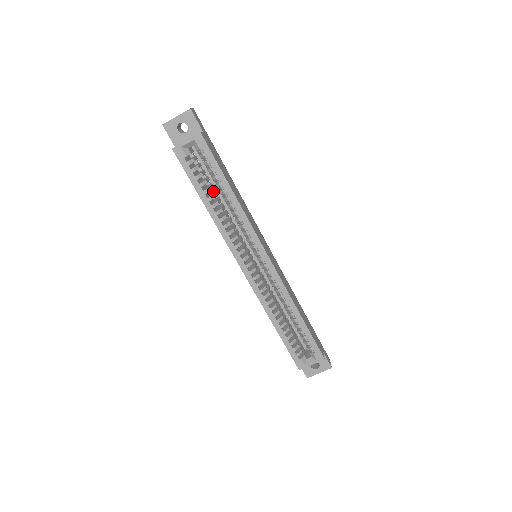
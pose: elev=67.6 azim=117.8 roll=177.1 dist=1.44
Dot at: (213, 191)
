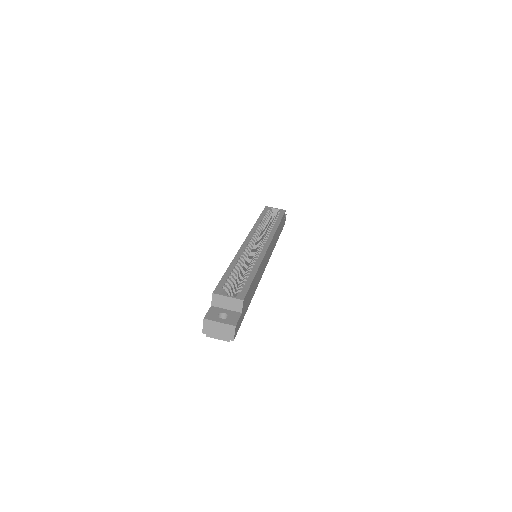
Dot at: occluded
